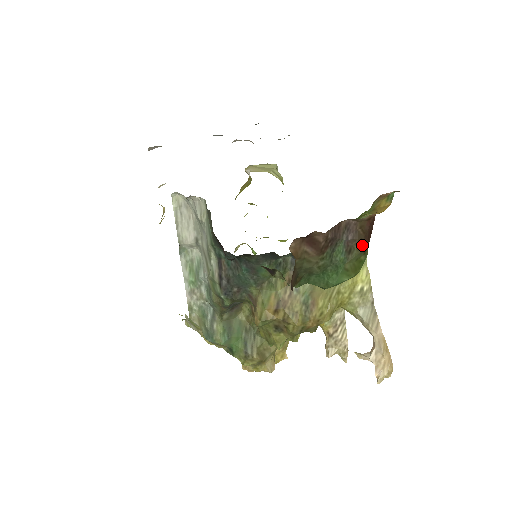
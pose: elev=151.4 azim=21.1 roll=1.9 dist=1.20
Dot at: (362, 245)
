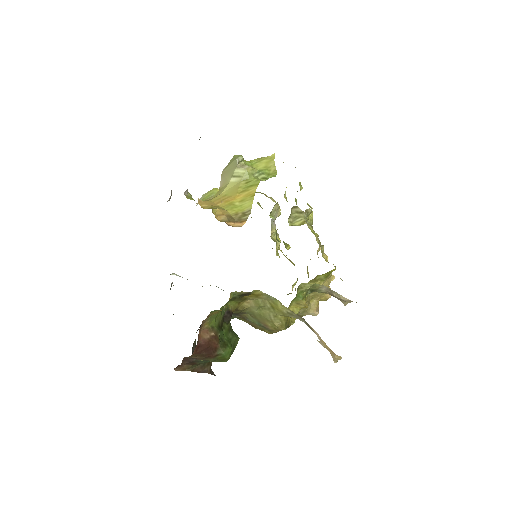
Dot at: (209, 357)
